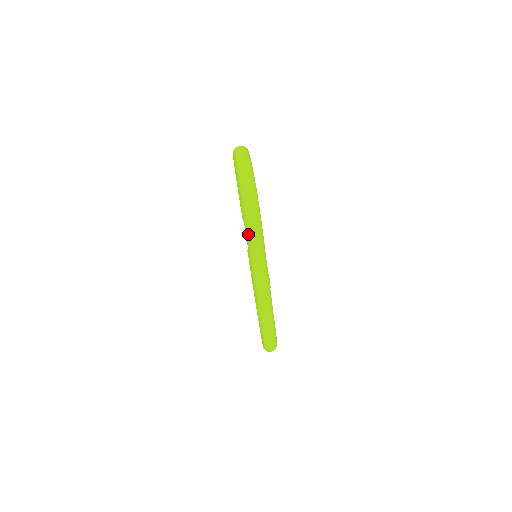
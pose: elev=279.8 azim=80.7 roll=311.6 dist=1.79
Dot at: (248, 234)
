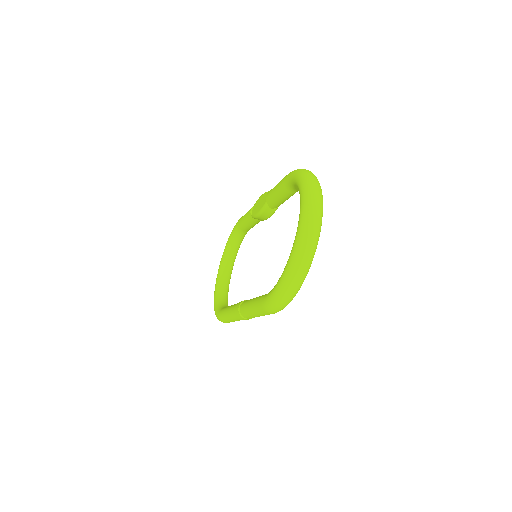
Dot at: (260, 309)
